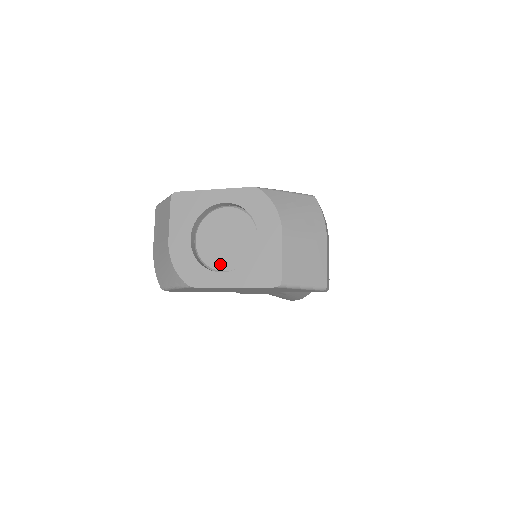
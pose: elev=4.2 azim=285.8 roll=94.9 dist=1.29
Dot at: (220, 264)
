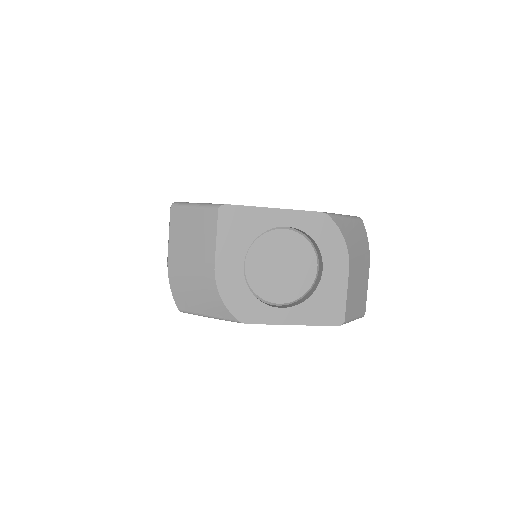
Dot at: (274, 295)
